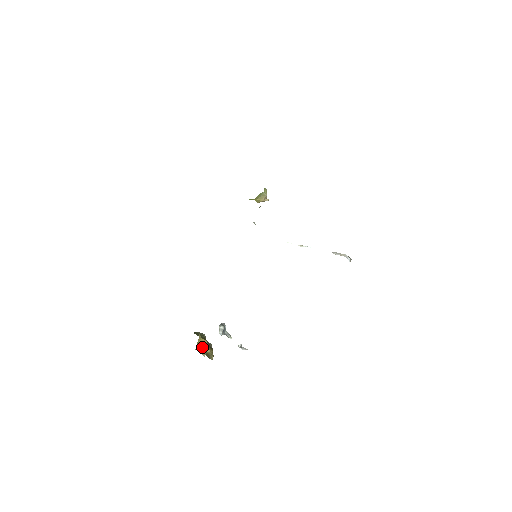
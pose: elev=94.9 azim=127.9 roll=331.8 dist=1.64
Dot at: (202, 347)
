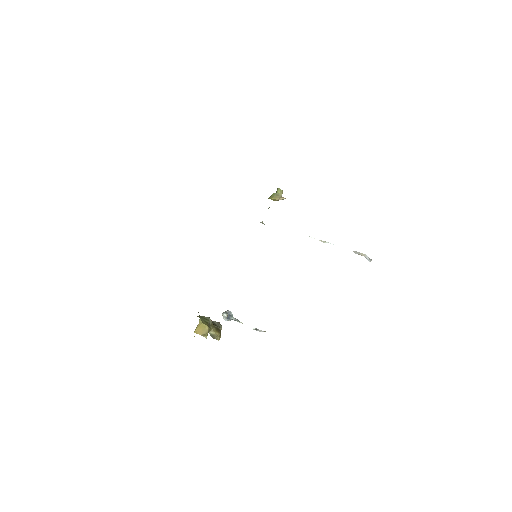
Dot at: (202, 331)
